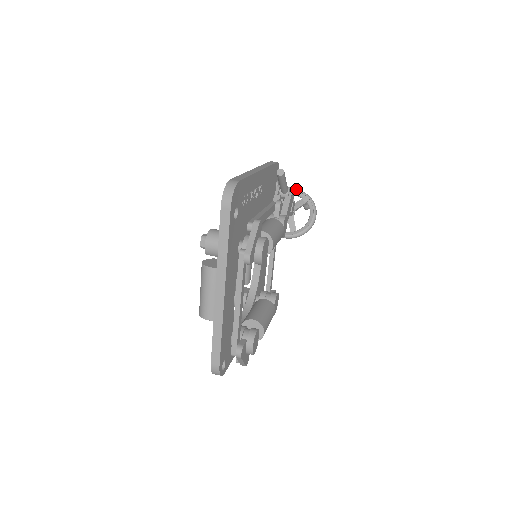
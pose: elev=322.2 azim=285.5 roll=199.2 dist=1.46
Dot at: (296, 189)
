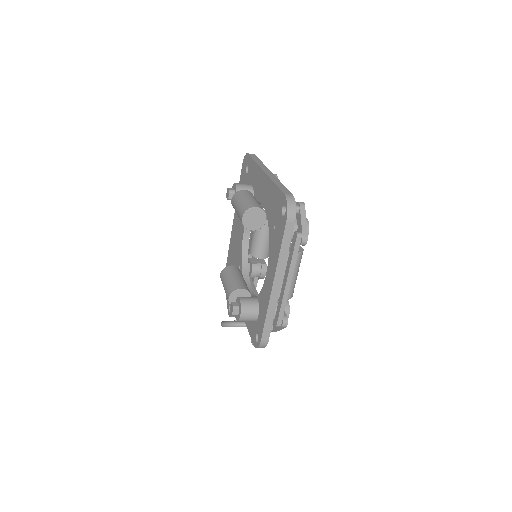
Dot at: occluded
